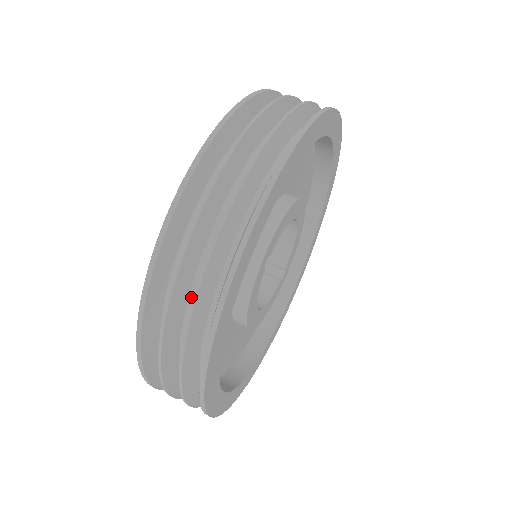
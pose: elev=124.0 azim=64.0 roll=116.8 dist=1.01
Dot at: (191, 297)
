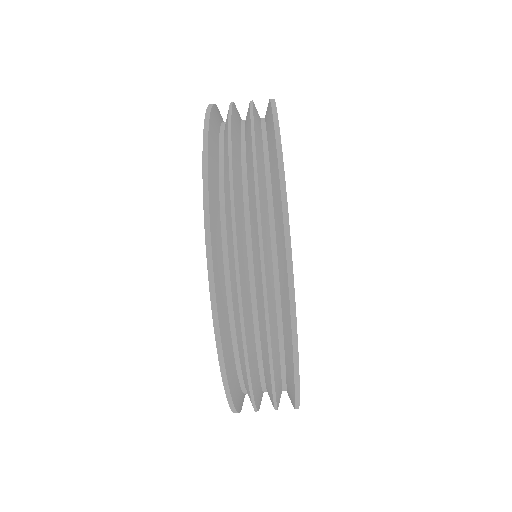
Dot at: occluded
